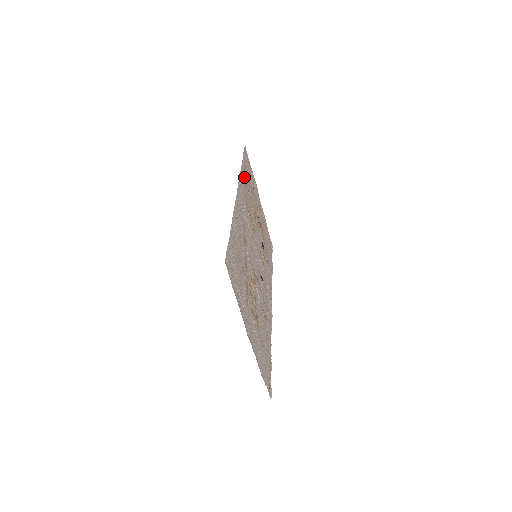
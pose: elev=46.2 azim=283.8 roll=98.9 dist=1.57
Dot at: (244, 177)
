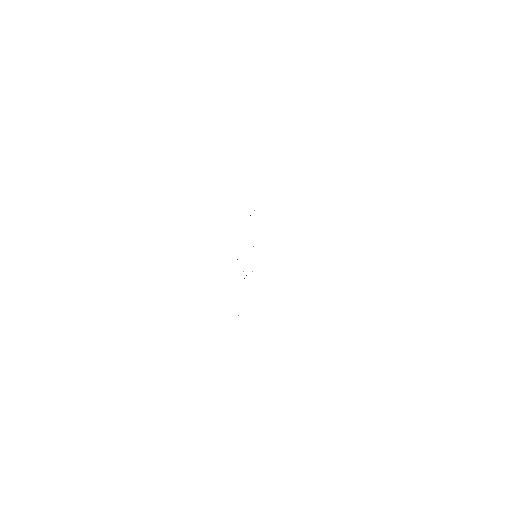
Dot at: occluded
